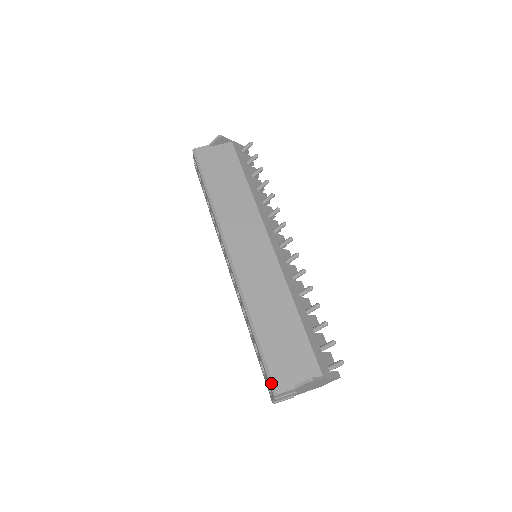
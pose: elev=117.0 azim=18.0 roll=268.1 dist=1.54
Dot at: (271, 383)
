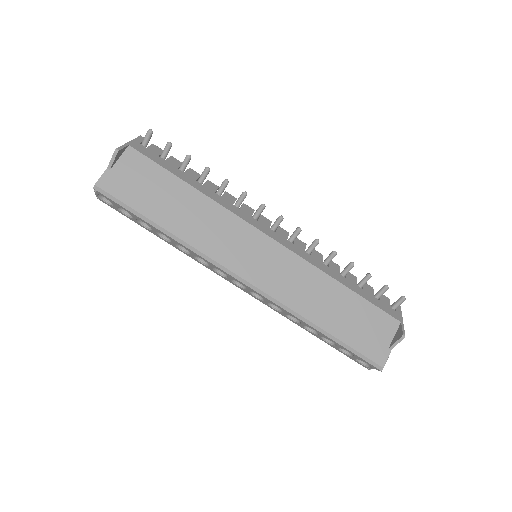
Dot at: (371, 362)
